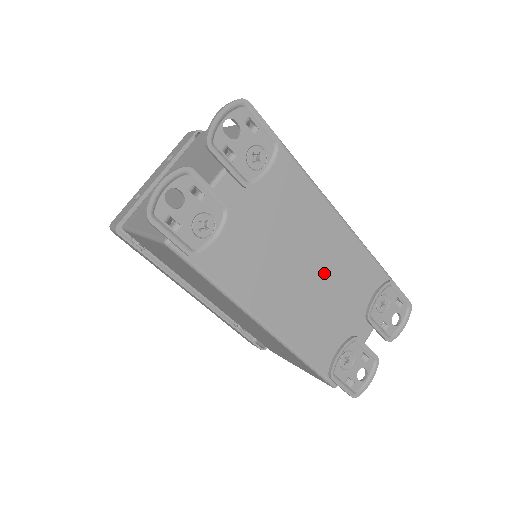
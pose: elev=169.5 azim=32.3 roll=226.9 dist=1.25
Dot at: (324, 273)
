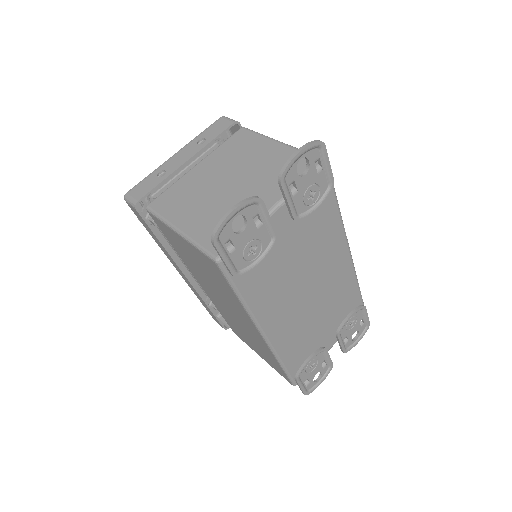
Dot at: (321, 295)
